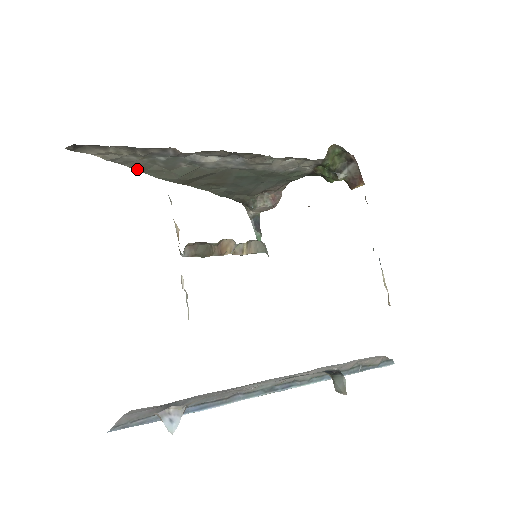
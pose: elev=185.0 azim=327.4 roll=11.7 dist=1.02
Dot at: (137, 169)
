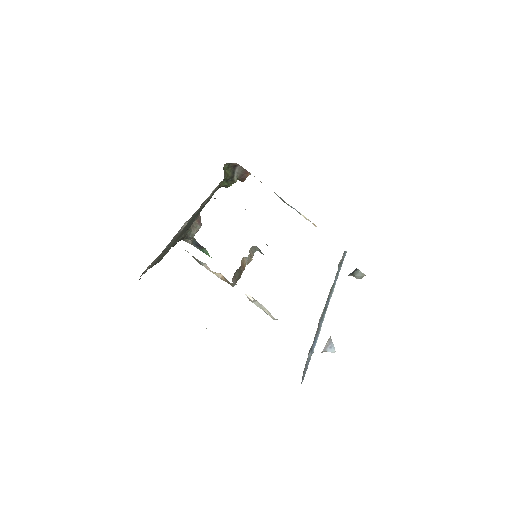
Dot at: (153, 265)
